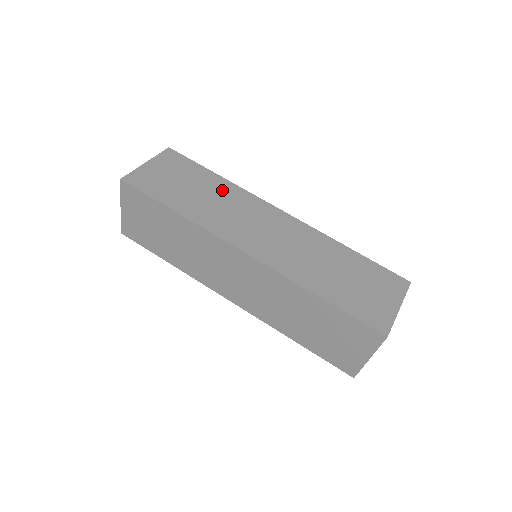
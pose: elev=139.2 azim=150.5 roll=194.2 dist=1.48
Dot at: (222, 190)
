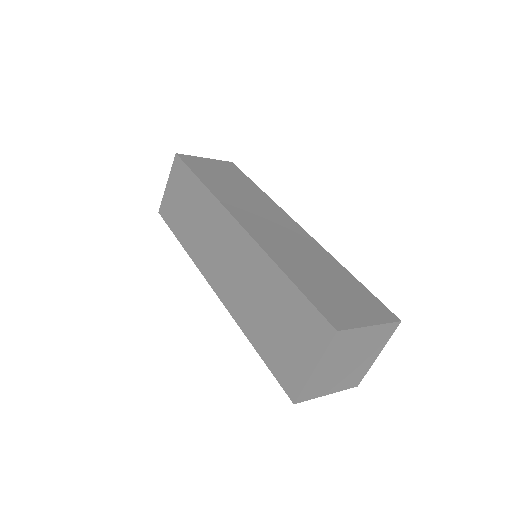
Dot at: (254, 193)
